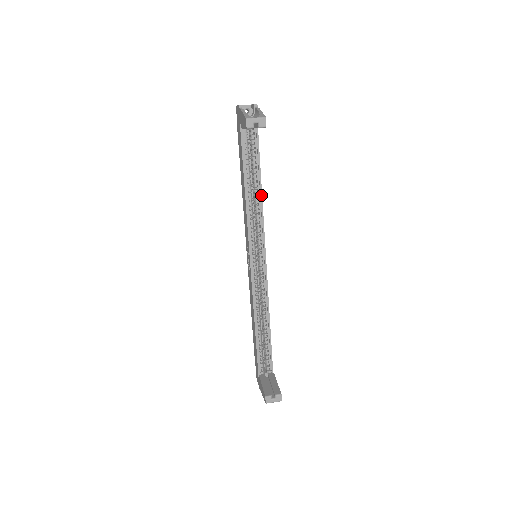
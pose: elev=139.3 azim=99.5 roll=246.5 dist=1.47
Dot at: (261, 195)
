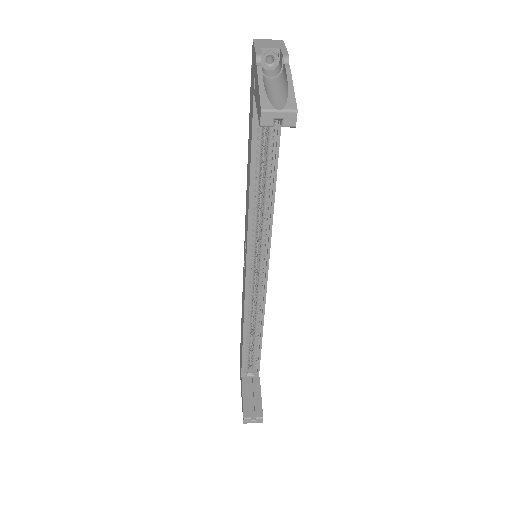
Dot at: (274, 192)
